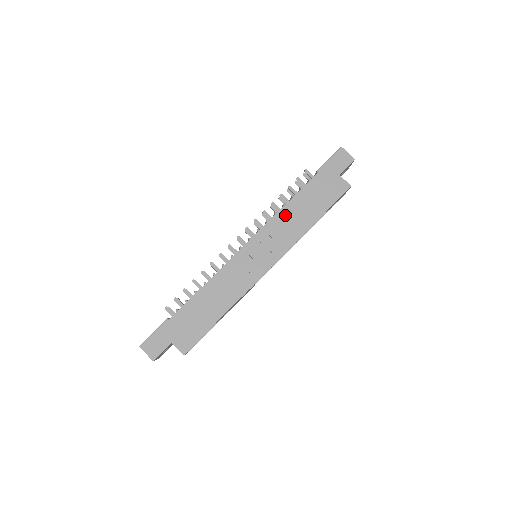
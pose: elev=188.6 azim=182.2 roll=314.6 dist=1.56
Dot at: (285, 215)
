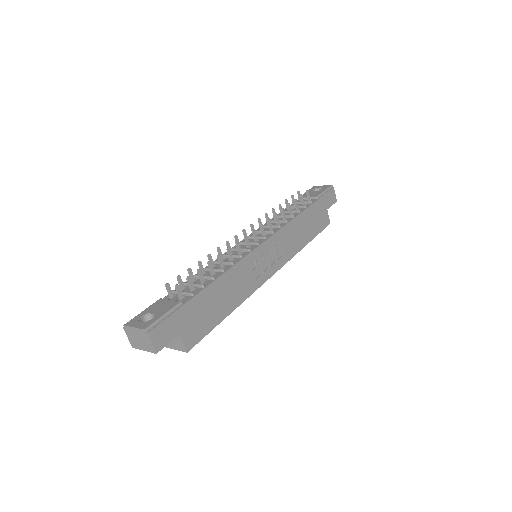
Dot at: (293, 227)
